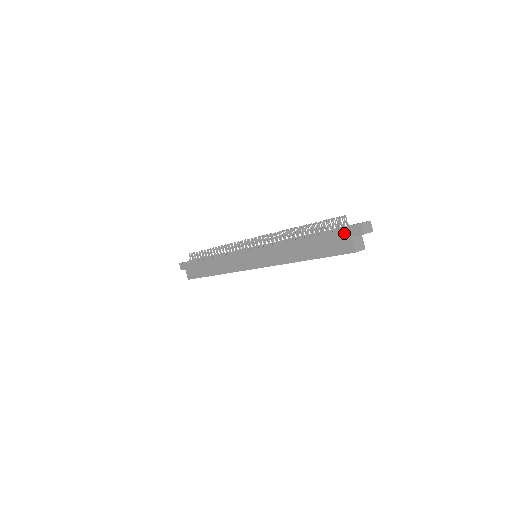
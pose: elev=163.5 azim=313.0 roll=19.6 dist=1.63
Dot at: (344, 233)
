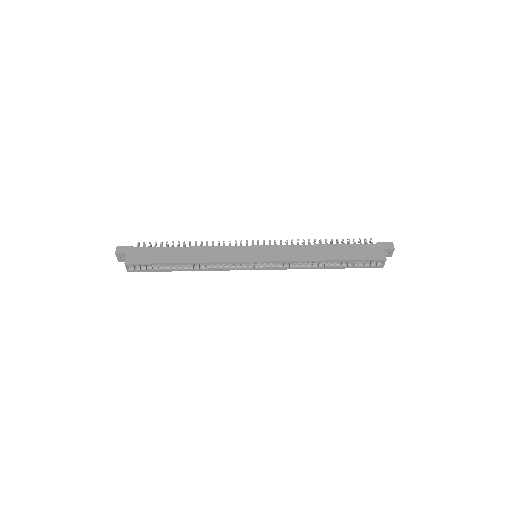
Dot at: (376, 246)
